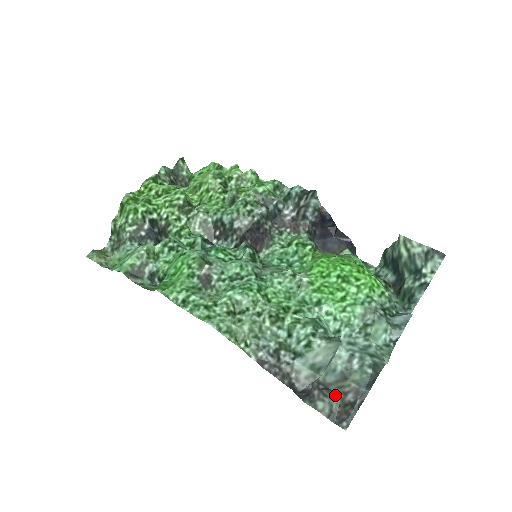
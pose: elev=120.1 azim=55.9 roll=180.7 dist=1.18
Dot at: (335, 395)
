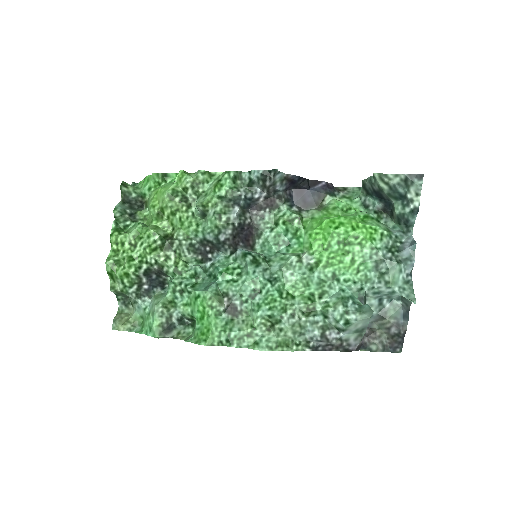
Dot at: (381, 332)
